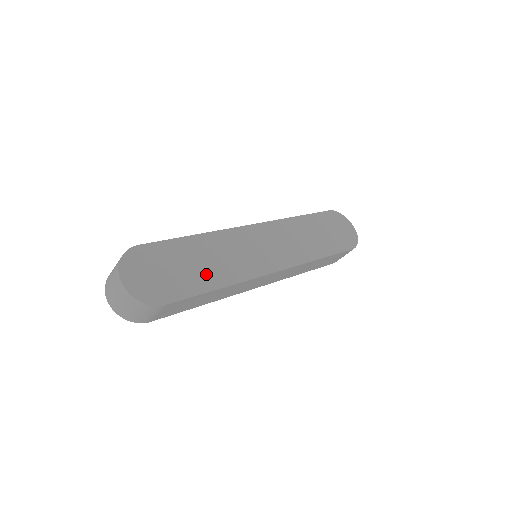
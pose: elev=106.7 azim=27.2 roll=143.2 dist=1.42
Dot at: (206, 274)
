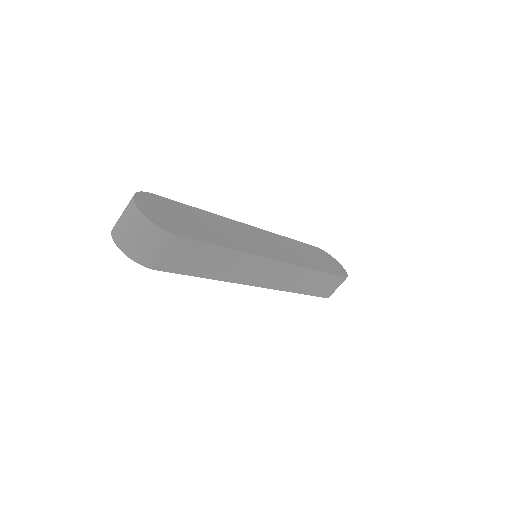
Dot at: (215, 235)
